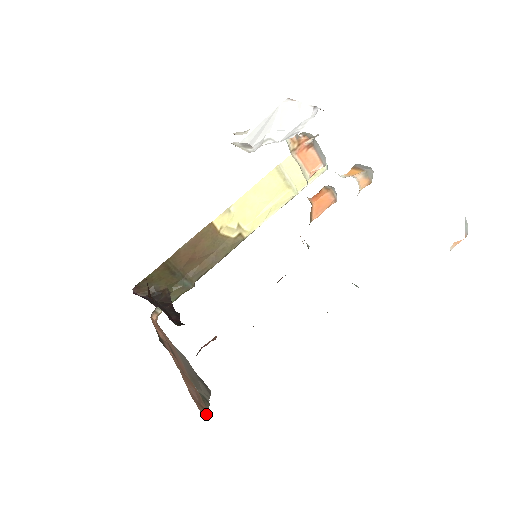
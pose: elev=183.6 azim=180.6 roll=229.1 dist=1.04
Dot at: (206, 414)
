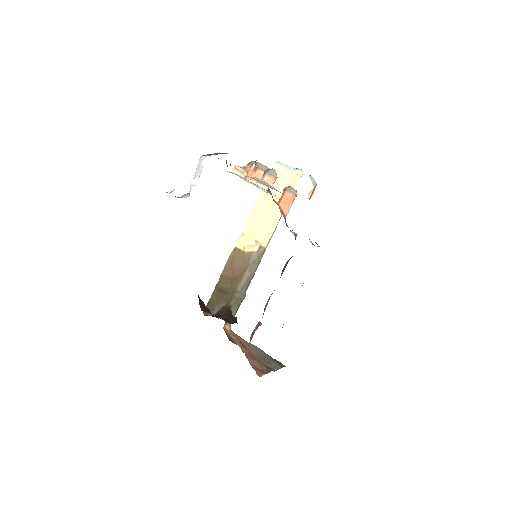
Dot at: (264, 374)
